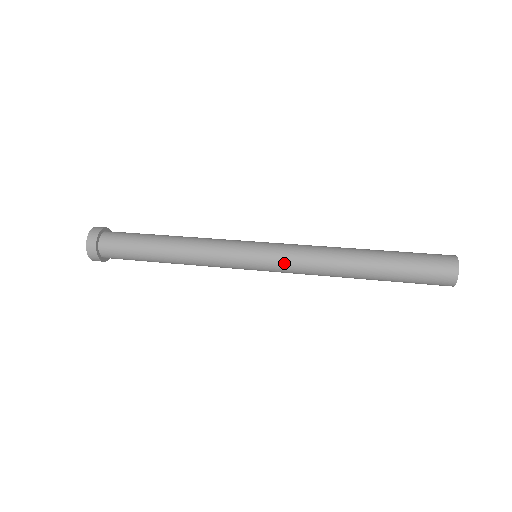
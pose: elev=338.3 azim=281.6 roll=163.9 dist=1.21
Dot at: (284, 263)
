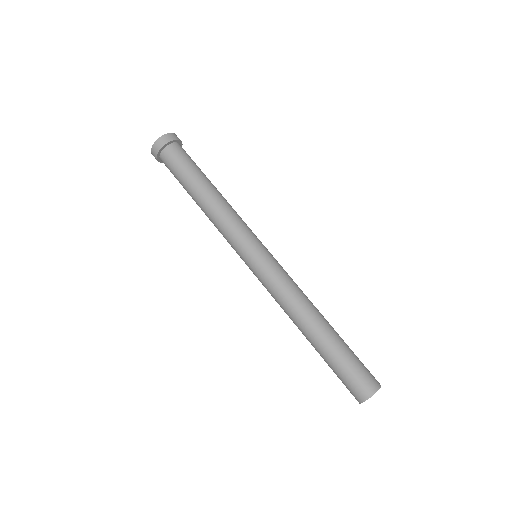
Dot at: (268, 279)
